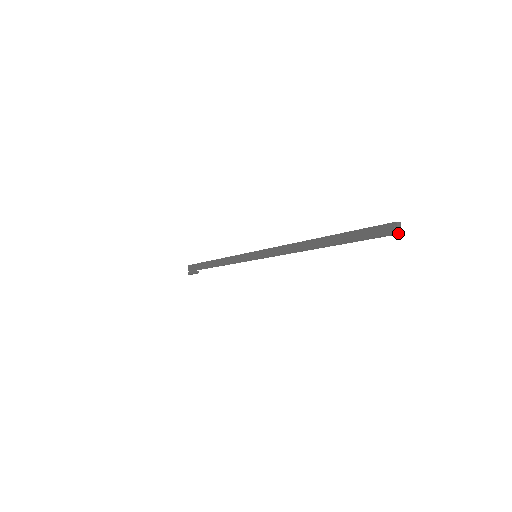
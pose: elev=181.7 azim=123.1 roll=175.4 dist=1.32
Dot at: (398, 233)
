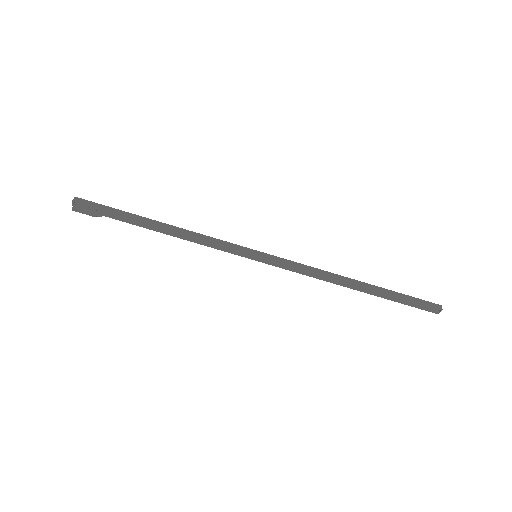
Dot at: (437, 313)
